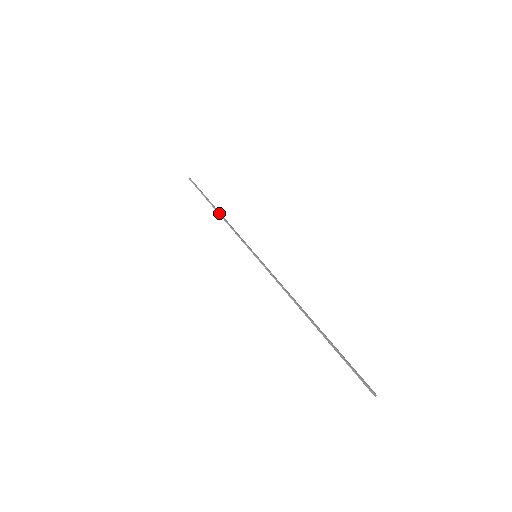
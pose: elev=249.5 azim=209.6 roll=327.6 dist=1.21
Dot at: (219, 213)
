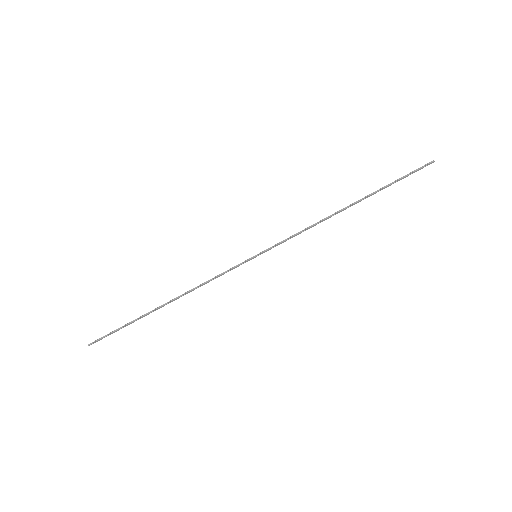
Dot at: (173, 299)
